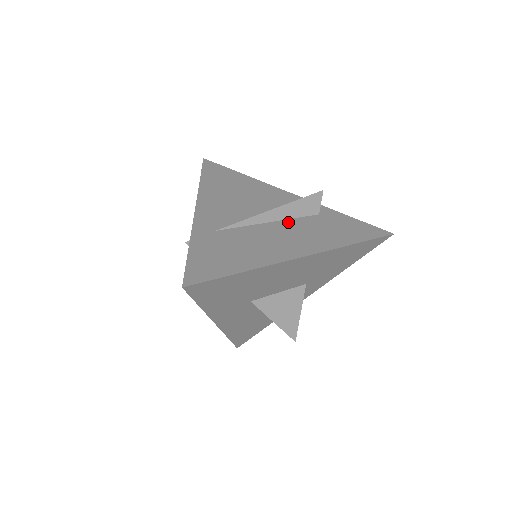
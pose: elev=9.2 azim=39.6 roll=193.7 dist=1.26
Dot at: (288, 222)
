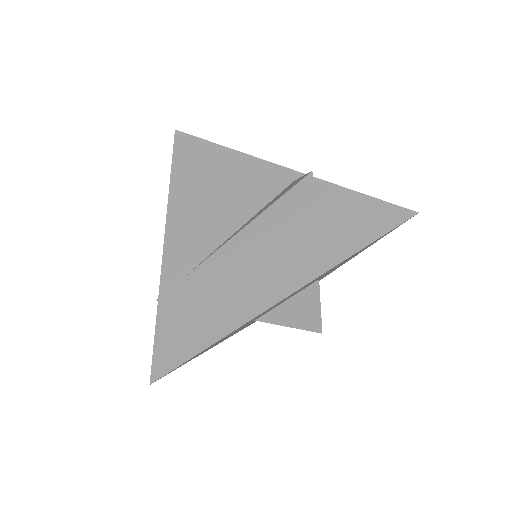
Dot at: (271, 233)
